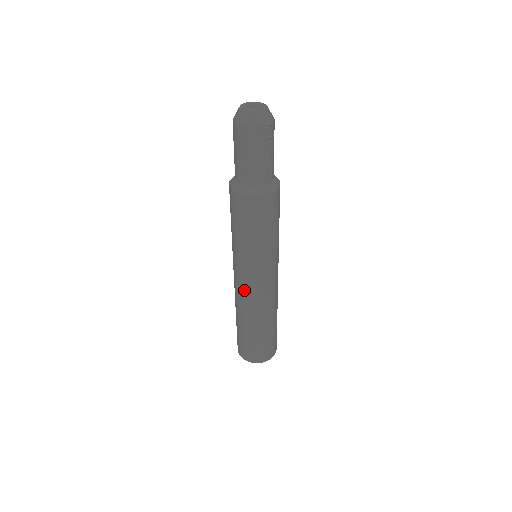
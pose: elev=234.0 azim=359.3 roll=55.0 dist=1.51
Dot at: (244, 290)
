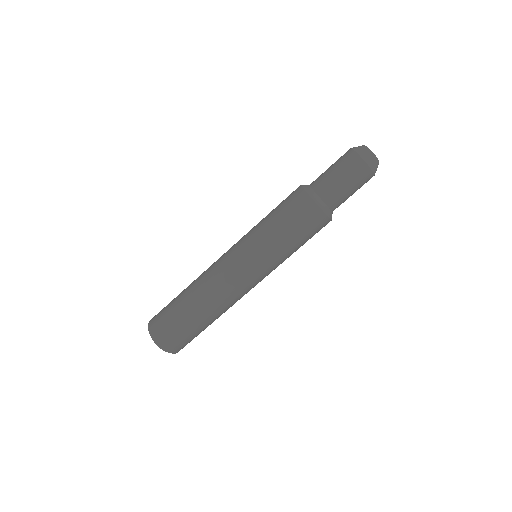
Dot at: (239, 285)
